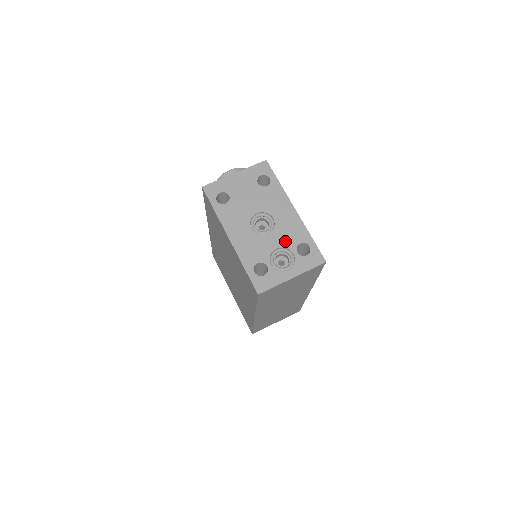
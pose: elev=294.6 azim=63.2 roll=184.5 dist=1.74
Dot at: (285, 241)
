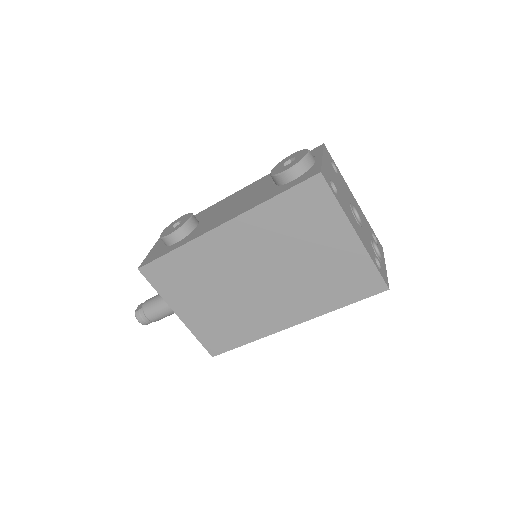
Dot at: (369, 232)
